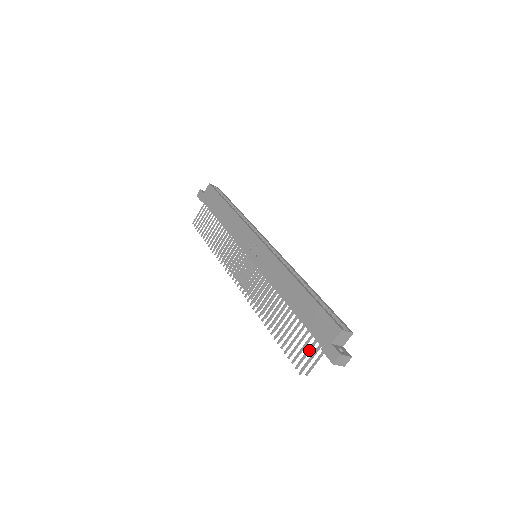
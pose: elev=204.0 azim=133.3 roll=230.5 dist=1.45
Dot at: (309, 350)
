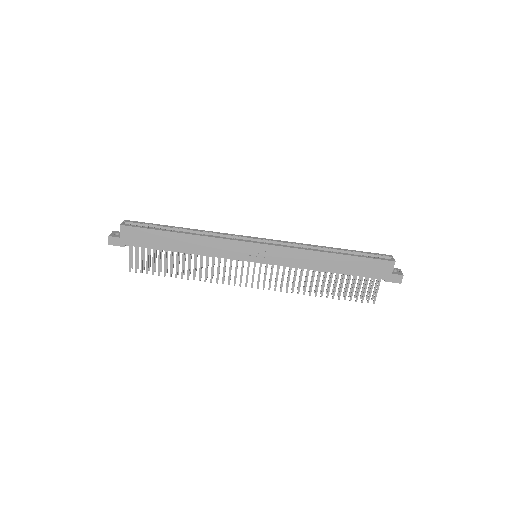
Dot at: (372, 287)
